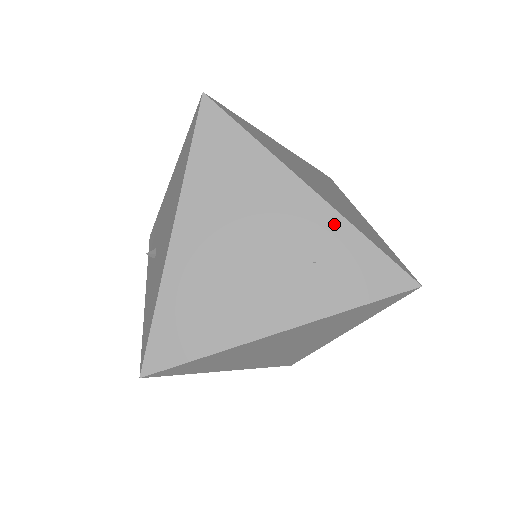
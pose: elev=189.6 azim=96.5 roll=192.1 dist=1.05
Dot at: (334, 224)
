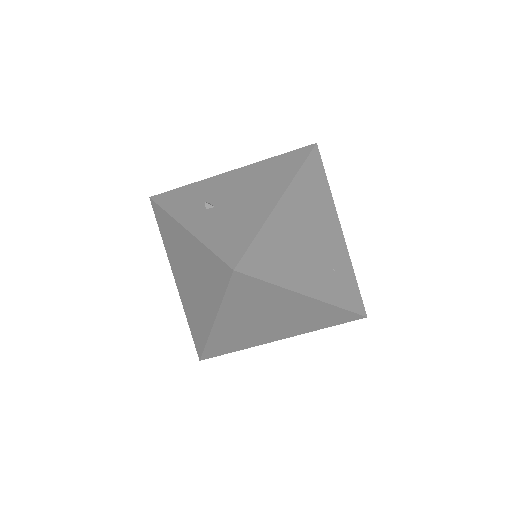
Dot at: (346, 257)
